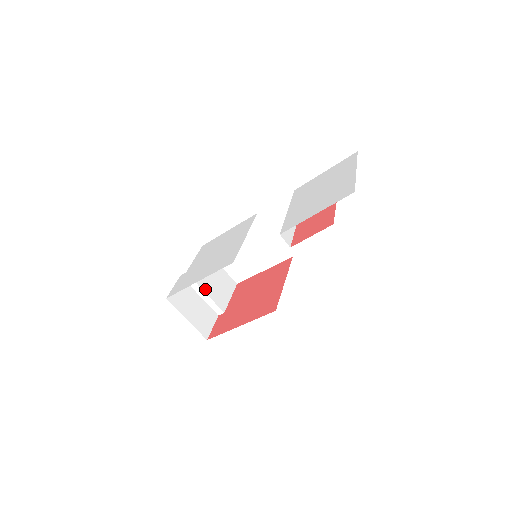
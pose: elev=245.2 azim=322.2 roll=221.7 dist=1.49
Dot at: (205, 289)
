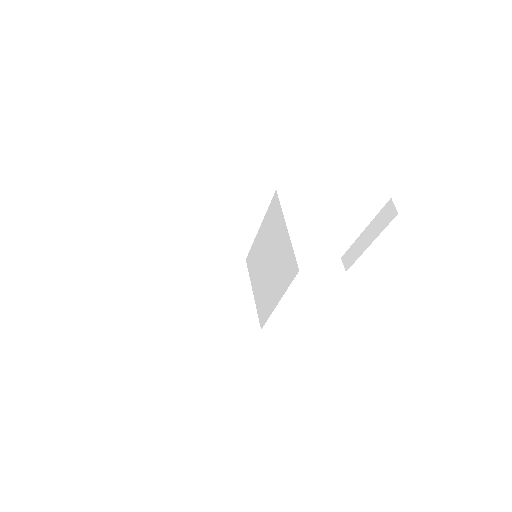
Dot at: (148, 264)
